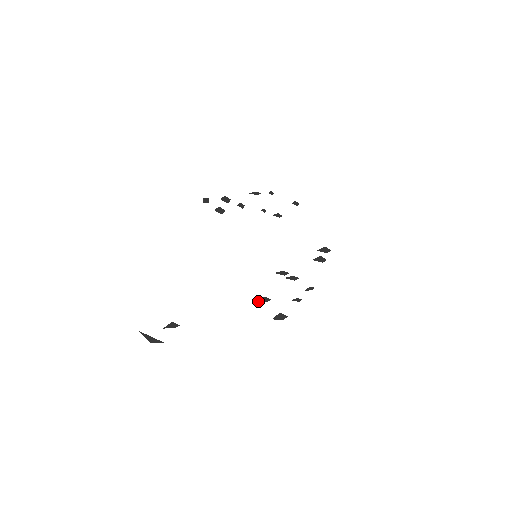
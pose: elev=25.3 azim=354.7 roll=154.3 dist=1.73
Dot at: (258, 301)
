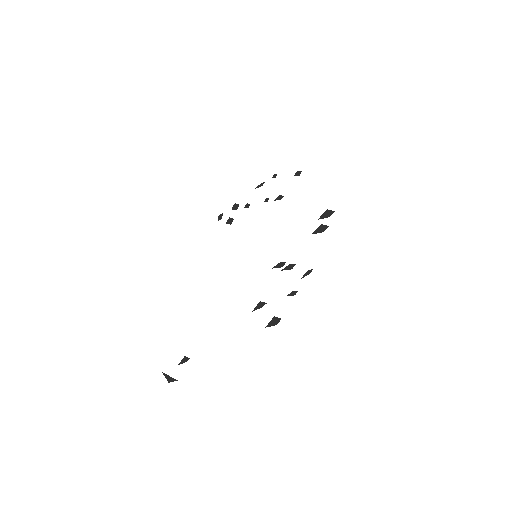
Dot at: (254, 309)
